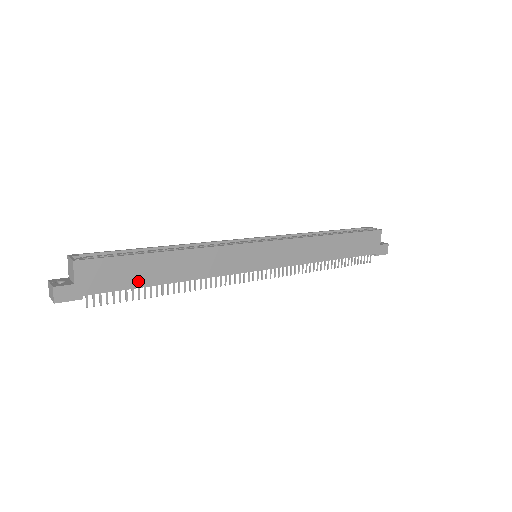
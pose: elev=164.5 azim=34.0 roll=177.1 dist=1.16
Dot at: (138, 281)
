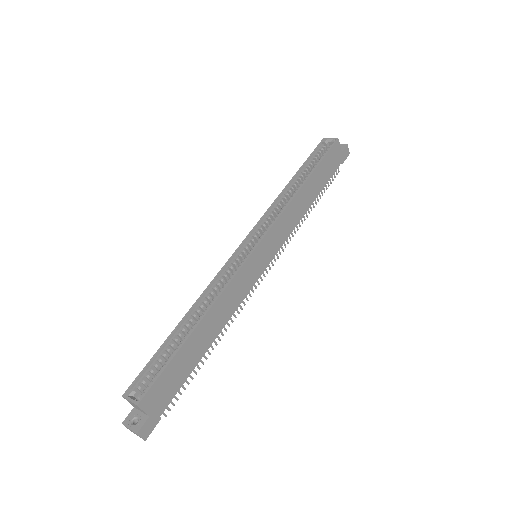
Dot at: (190, 367)
